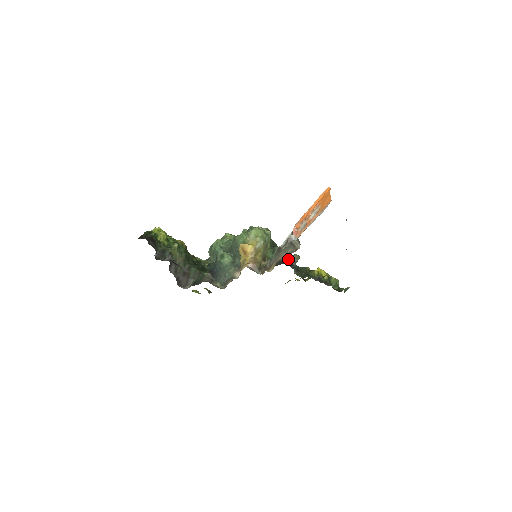
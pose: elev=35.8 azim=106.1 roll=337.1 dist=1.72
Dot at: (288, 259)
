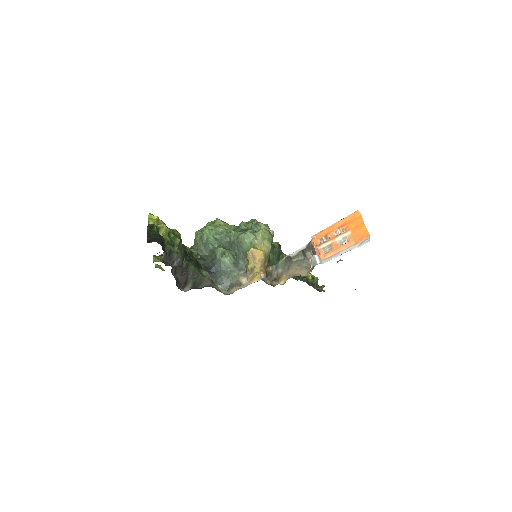
Dot at: occluded
